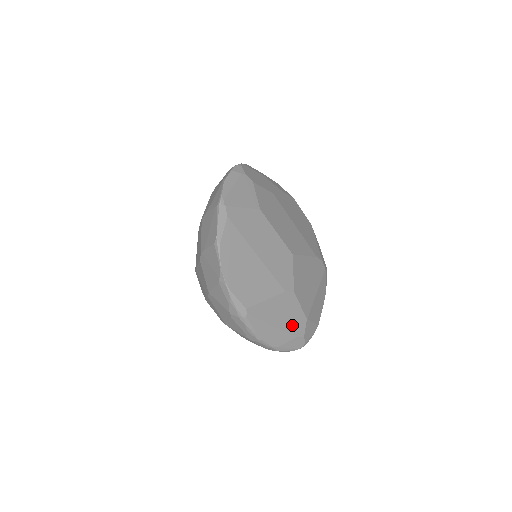
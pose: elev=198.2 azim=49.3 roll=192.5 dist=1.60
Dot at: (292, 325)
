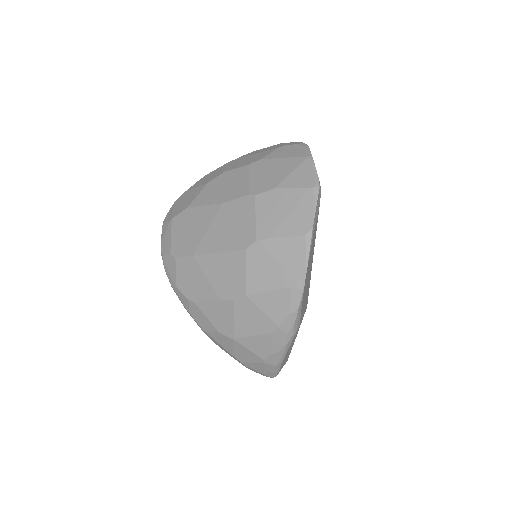
Dot at: occluded
